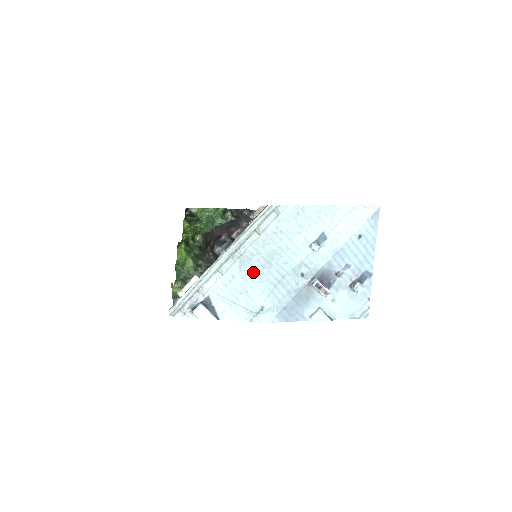
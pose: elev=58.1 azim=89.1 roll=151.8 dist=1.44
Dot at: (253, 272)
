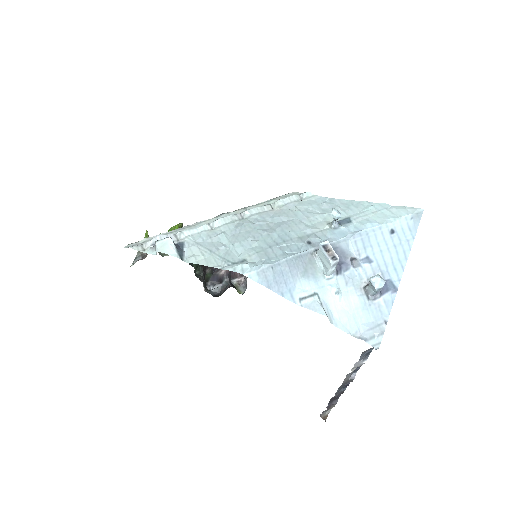
Dot at: (249, 232)
